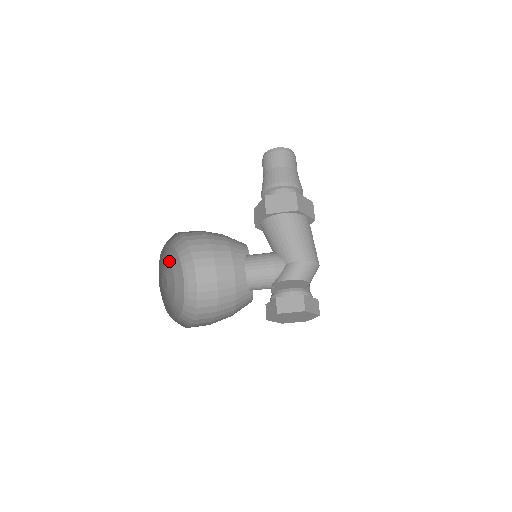
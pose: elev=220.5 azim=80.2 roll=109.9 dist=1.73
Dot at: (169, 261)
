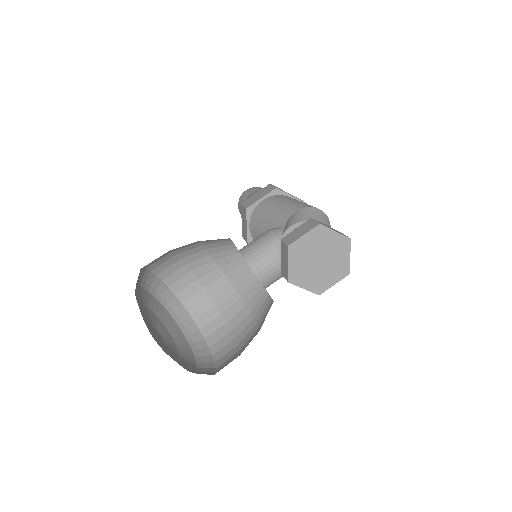
Dot at: (163, 323)
